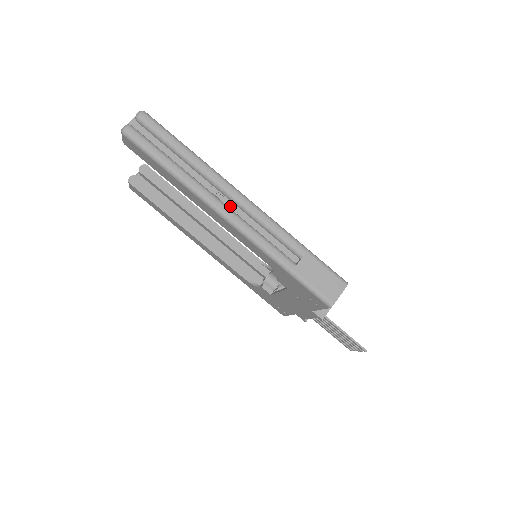
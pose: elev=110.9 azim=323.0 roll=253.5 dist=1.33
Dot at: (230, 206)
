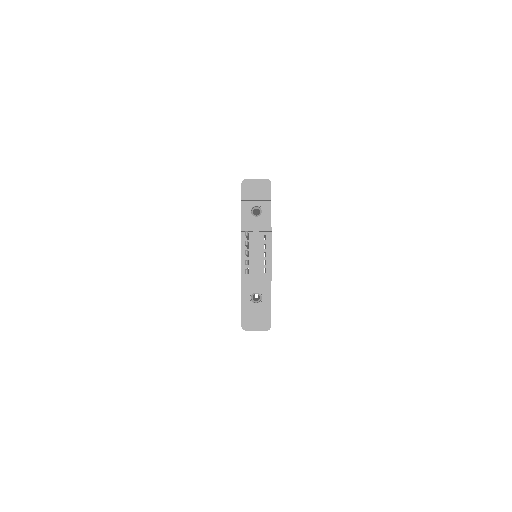
Dot at: occluded
